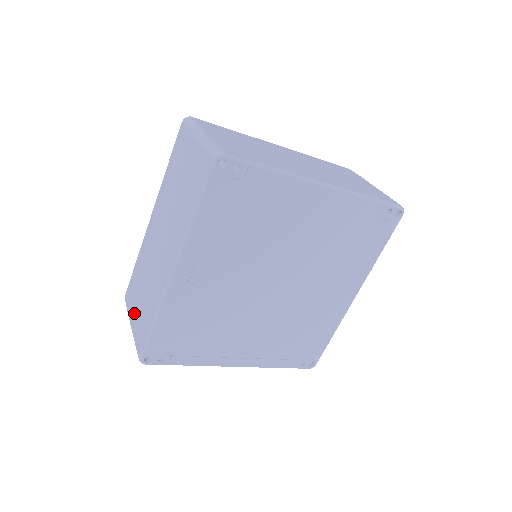
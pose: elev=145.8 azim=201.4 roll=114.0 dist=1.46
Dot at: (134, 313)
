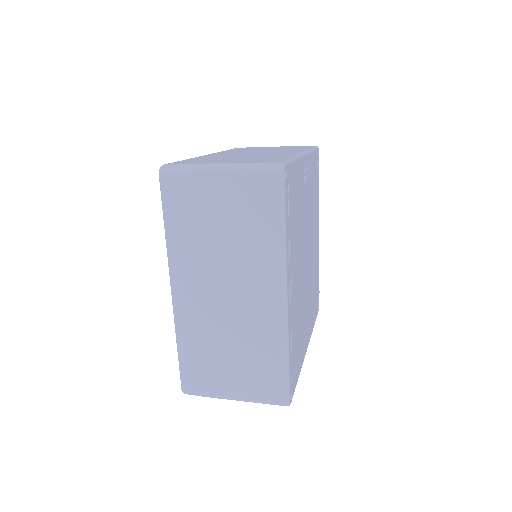
Dot at: (225, 161)
